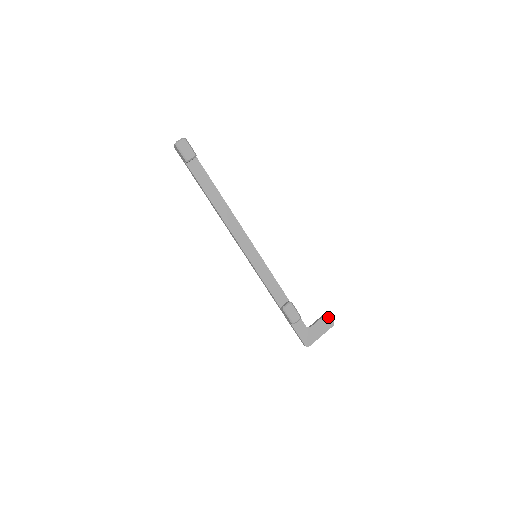
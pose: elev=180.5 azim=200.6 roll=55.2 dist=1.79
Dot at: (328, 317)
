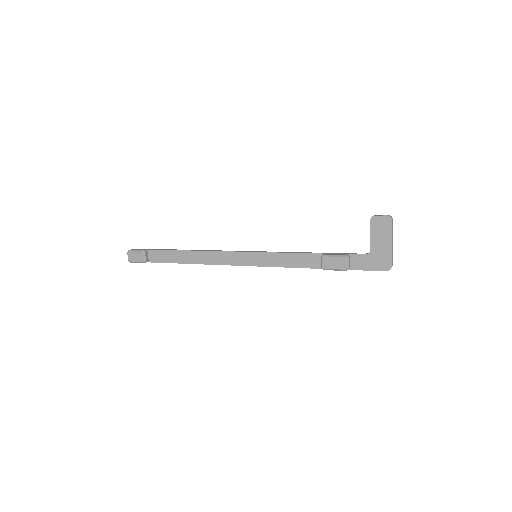
Dot at: (376, 220)
